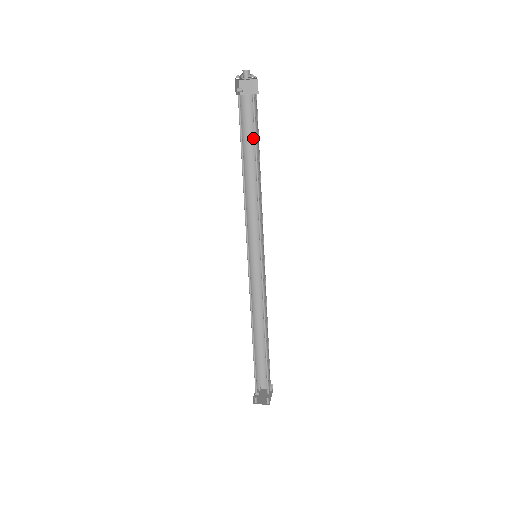
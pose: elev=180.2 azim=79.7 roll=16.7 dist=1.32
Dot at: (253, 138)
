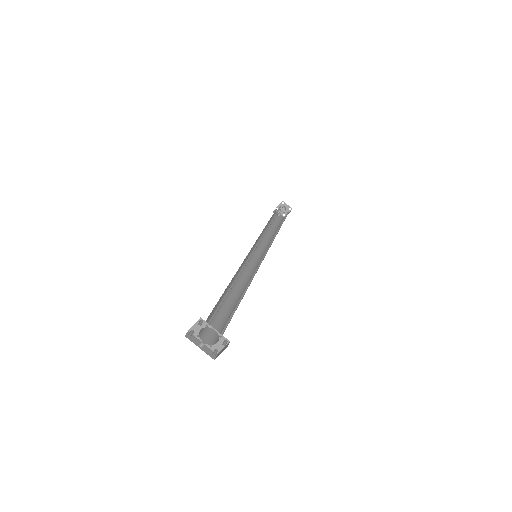
Dot at: occluded
